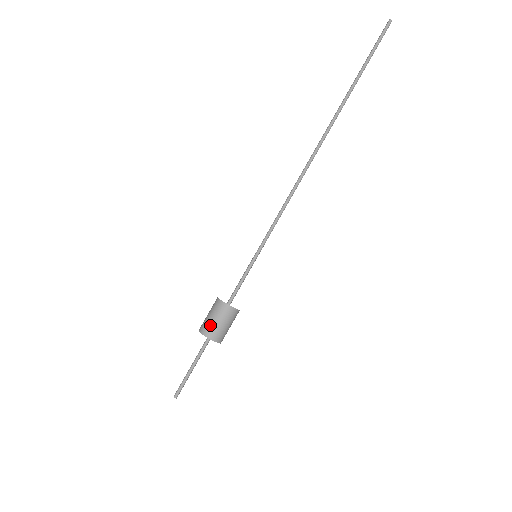
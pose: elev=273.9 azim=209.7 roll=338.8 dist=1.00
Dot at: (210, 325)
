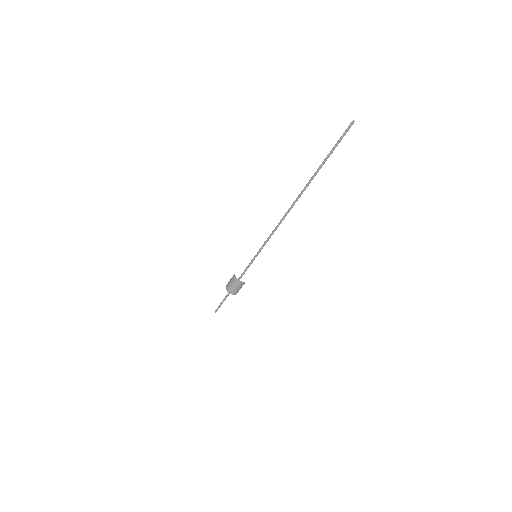
Dot at: (229, 286)
